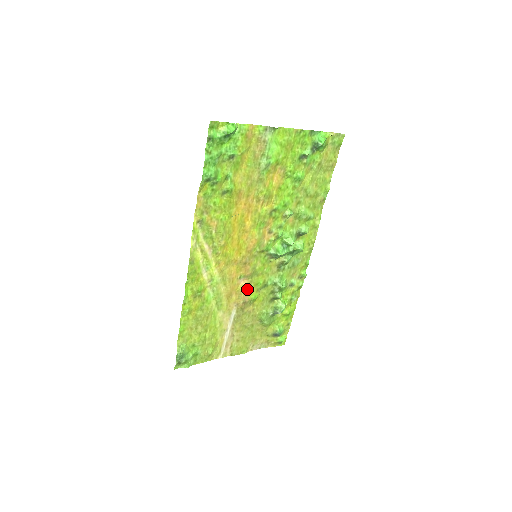
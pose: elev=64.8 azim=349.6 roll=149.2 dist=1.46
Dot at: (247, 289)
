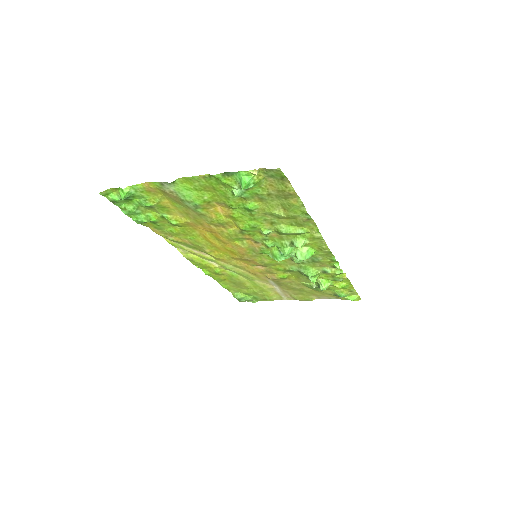
Dot at: (270, 272)
